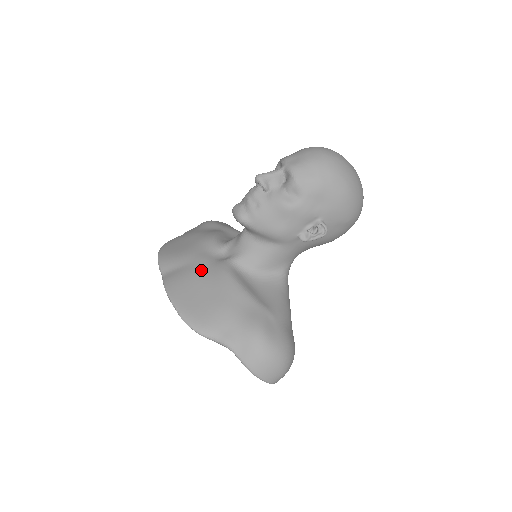
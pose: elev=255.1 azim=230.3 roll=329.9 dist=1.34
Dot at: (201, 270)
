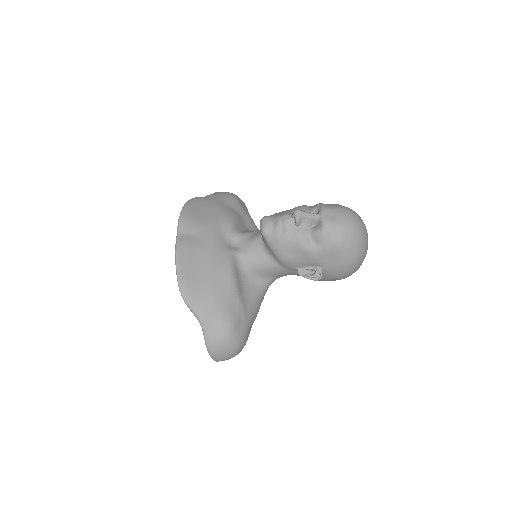
Dot at: (211, 249)
